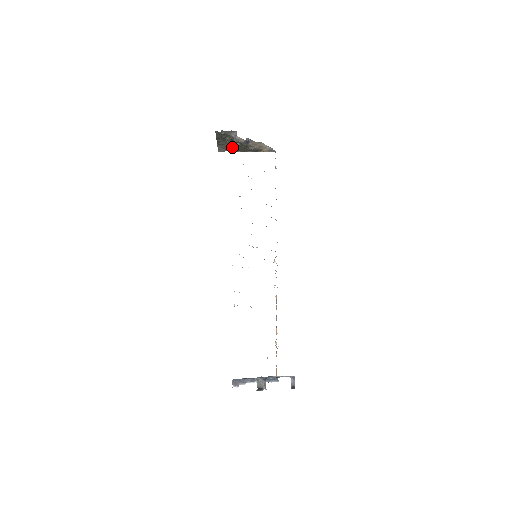
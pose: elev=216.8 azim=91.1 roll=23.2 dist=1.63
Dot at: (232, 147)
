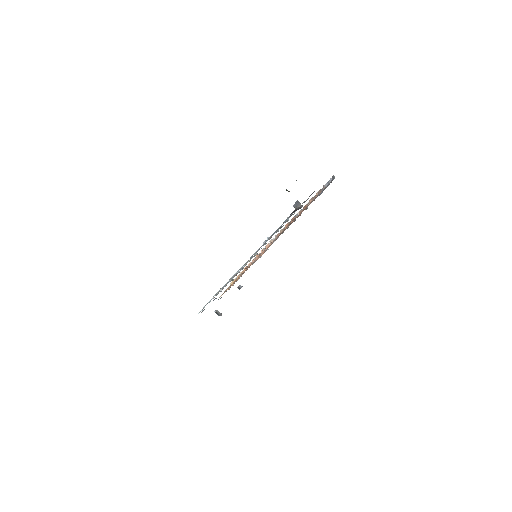
Dot at: occluded
